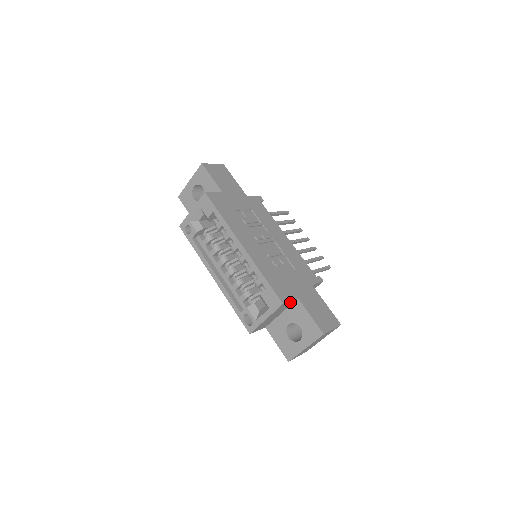
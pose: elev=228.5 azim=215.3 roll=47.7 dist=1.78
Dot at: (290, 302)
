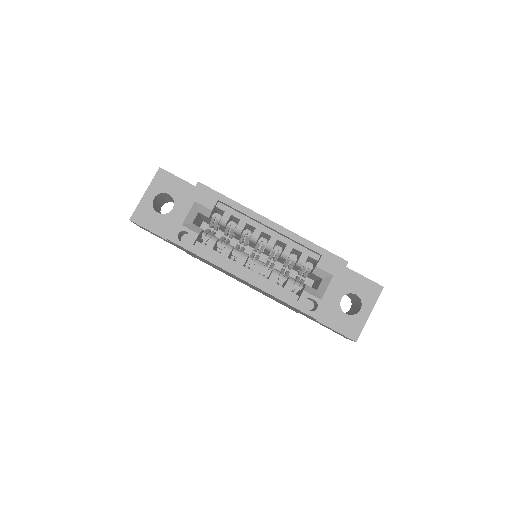
Dot at: occluded
